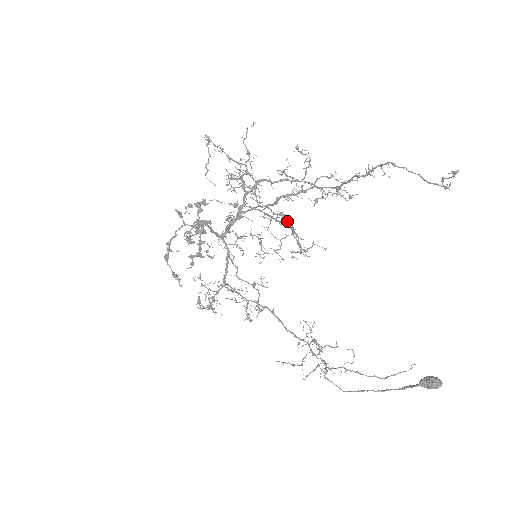
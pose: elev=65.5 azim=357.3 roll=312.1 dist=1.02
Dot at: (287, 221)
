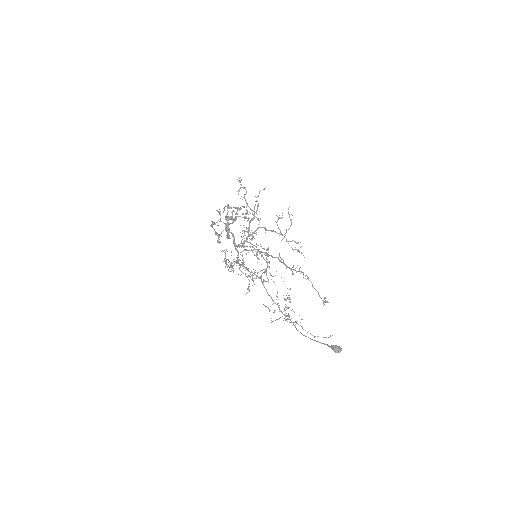
Dot at: occluded
